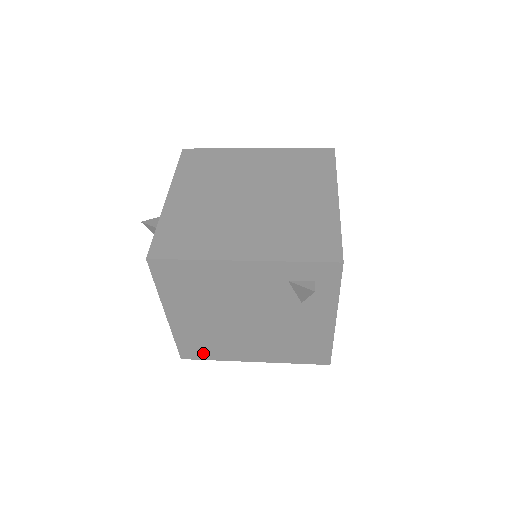
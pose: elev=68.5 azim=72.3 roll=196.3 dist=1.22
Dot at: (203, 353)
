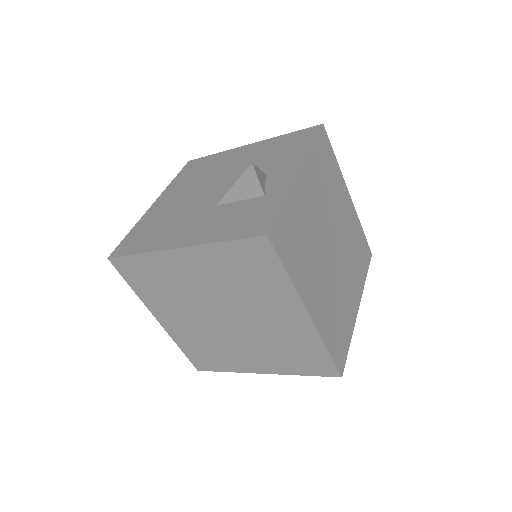
Dot at: occluded
